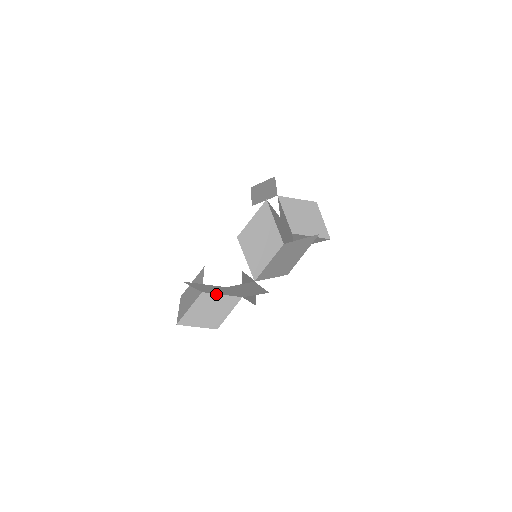
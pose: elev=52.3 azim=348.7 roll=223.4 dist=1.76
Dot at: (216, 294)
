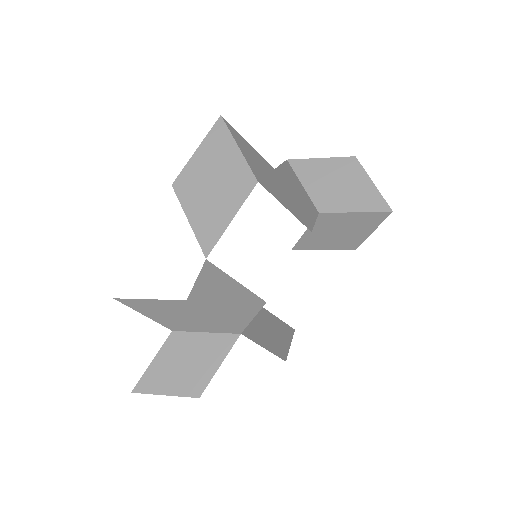
Dot at: (195, 332)
